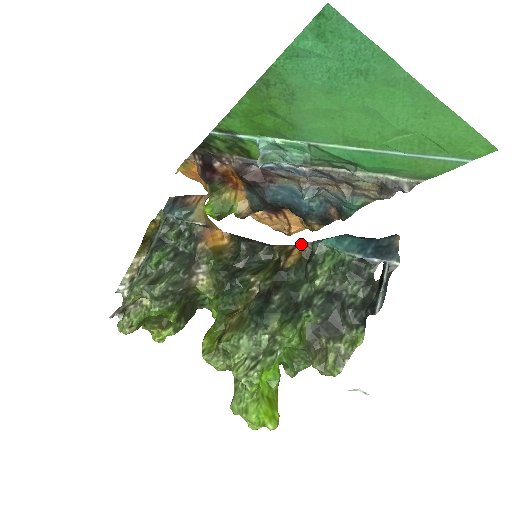
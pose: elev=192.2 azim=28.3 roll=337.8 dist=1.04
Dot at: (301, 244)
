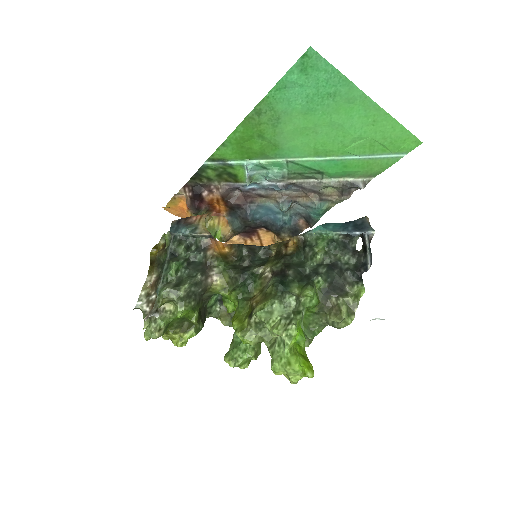
Dot at: (294, 236)
